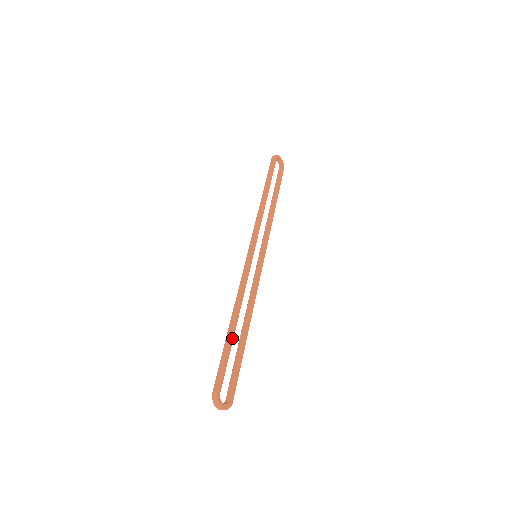
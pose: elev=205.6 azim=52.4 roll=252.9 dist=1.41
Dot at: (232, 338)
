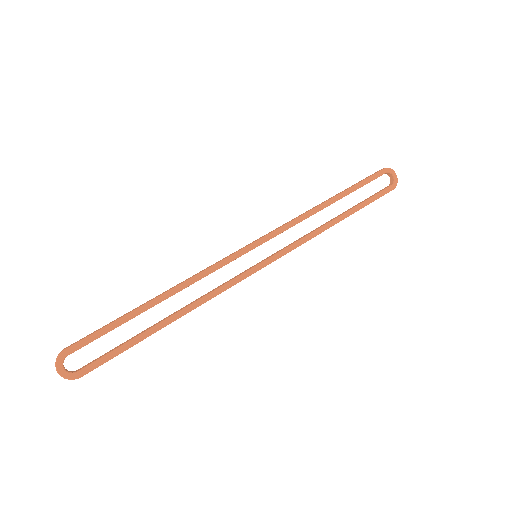
Dot at: (136, 313)
